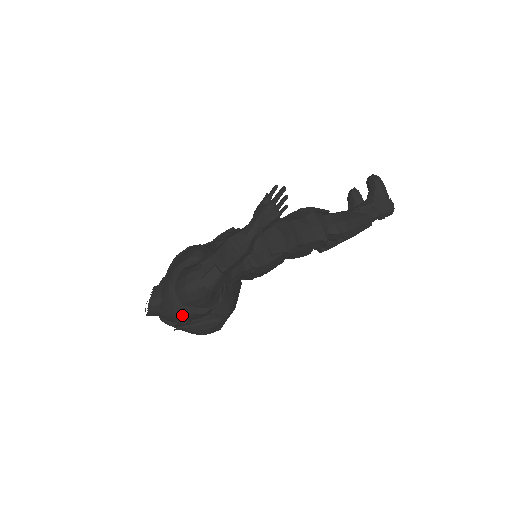
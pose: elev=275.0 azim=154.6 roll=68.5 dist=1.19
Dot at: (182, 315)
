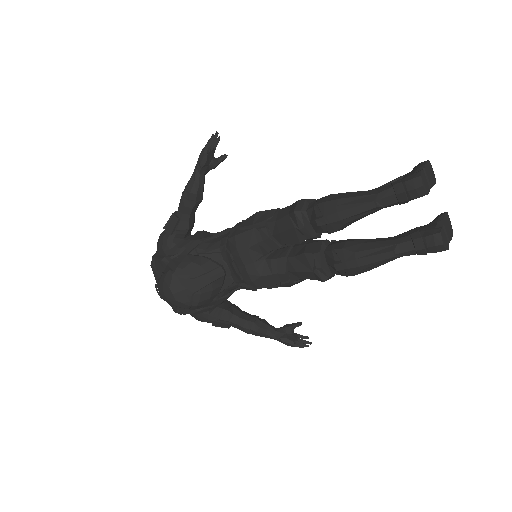
Dot at: (152, 260)
